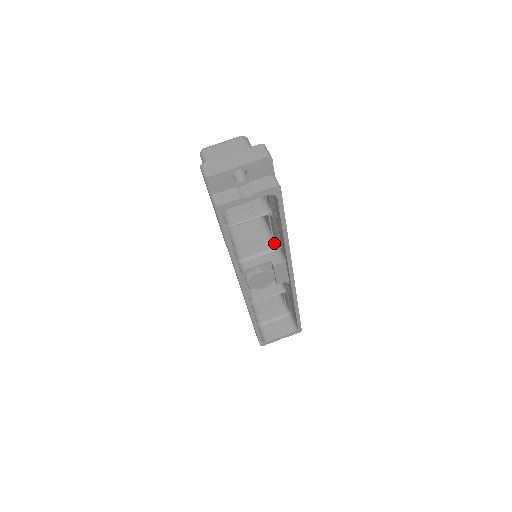
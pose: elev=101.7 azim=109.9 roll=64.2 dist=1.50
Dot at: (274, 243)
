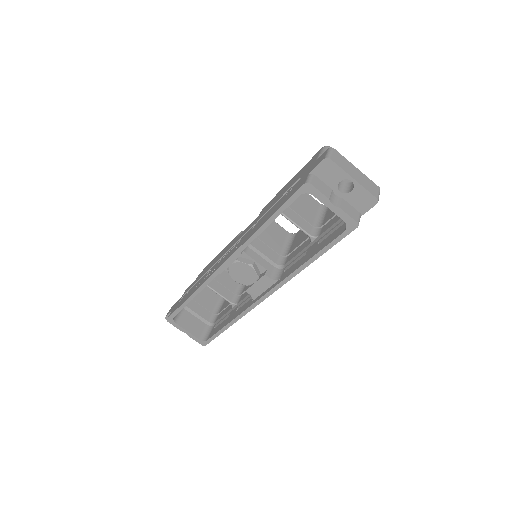
Dot at: (281, 262)
